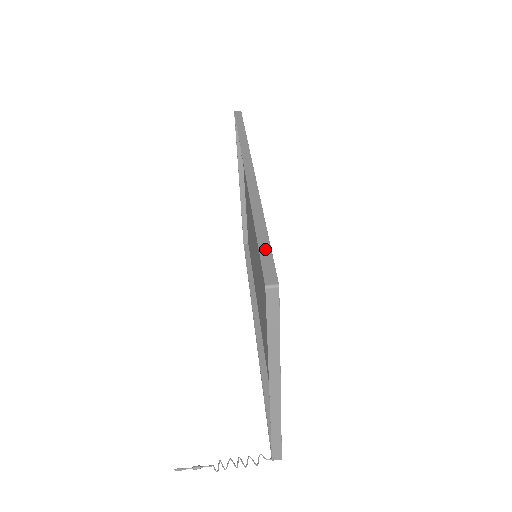
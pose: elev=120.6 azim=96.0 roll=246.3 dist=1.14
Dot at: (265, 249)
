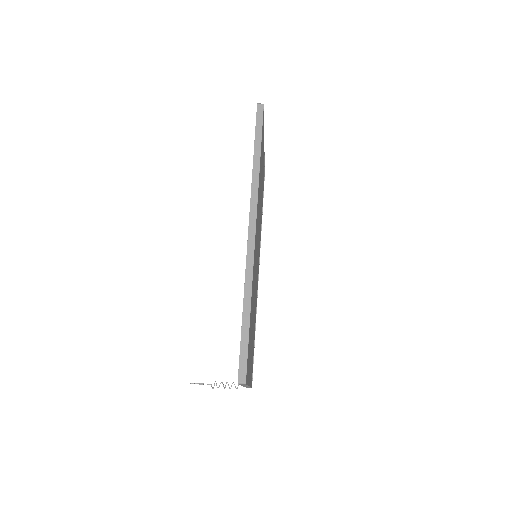
Dot at: (244, 345)
